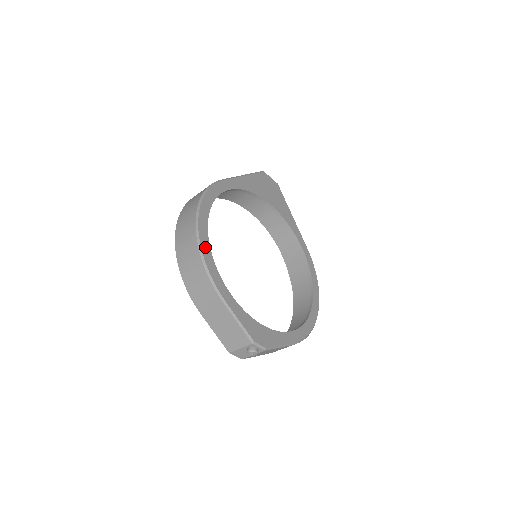
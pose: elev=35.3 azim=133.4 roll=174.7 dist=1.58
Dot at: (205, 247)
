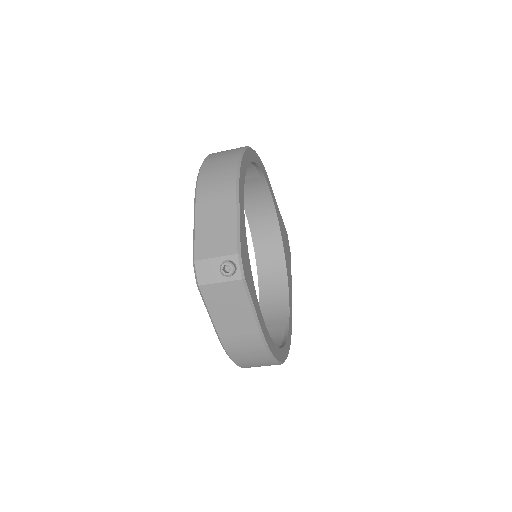
Dot at: (245, 159)
